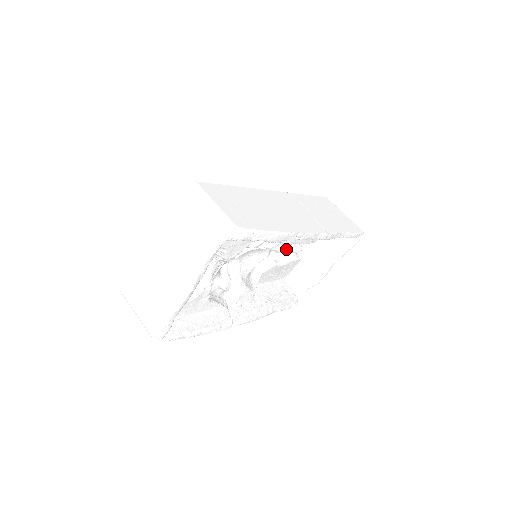
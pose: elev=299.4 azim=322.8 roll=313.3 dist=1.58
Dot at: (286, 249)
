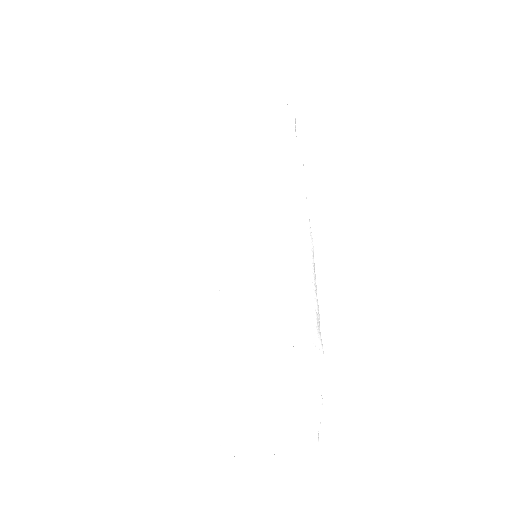
Dot at: occluded
